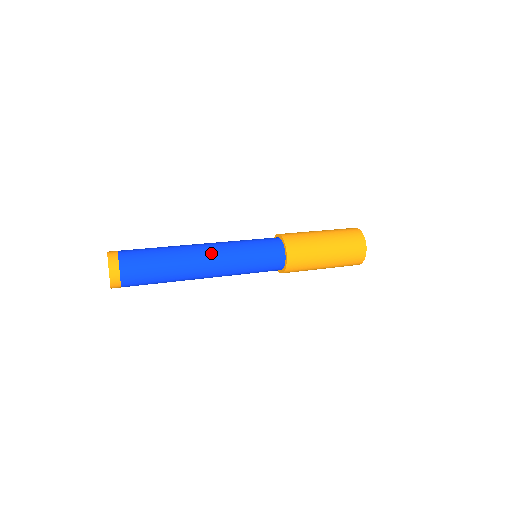
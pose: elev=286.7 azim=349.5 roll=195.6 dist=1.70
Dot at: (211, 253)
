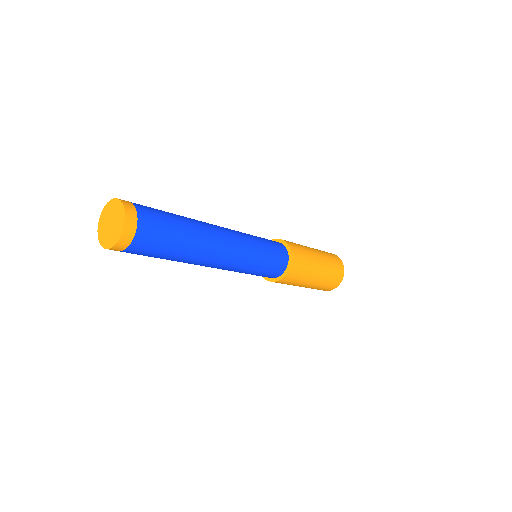
Dot at: (227, 256)
